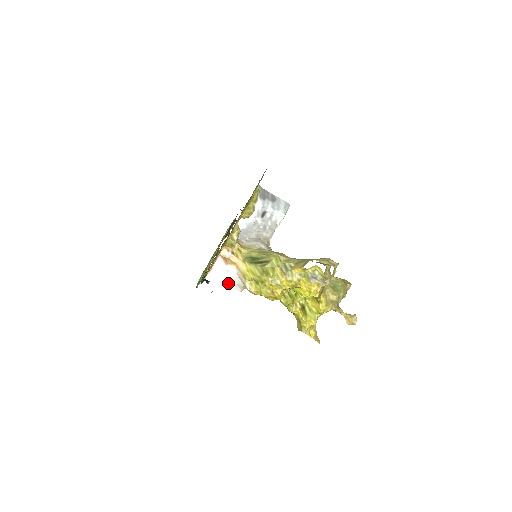
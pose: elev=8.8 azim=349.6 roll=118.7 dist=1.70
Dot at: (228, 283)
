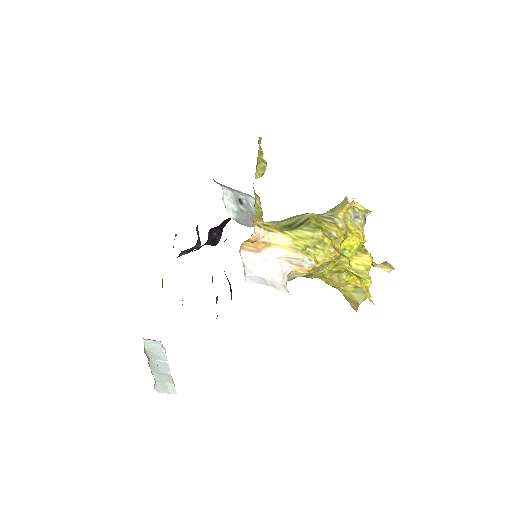
Dot at: (271, 278)
